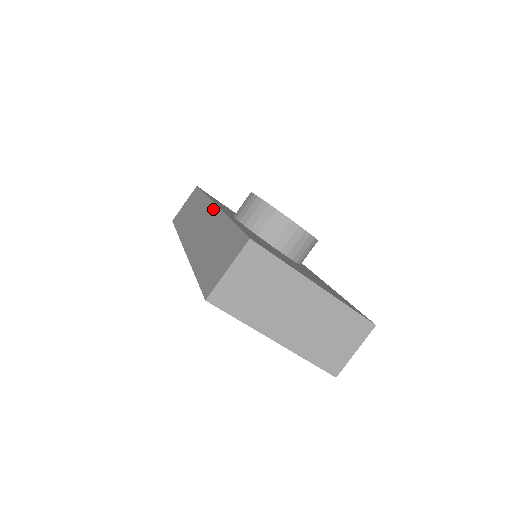
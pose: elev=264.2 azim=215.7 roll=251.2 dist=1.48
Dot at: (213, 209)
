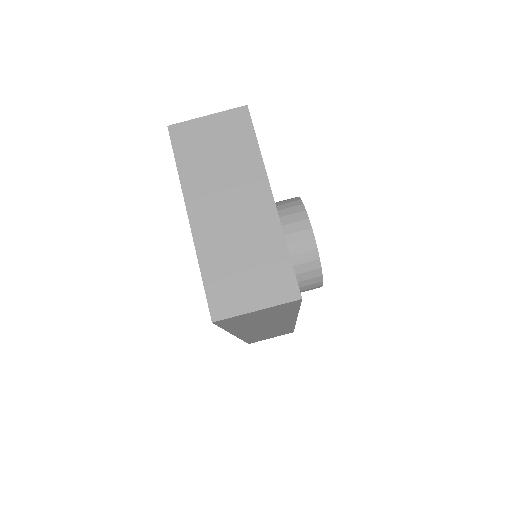
Dot at: occluded
